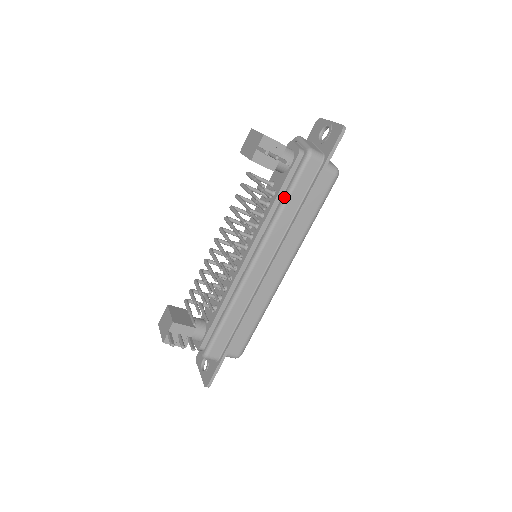
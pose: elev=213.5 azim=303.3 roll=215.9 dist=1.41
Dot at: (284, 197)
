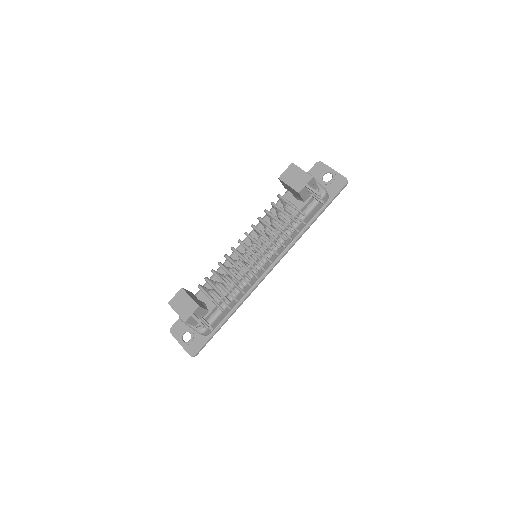
Dot at: occluded
